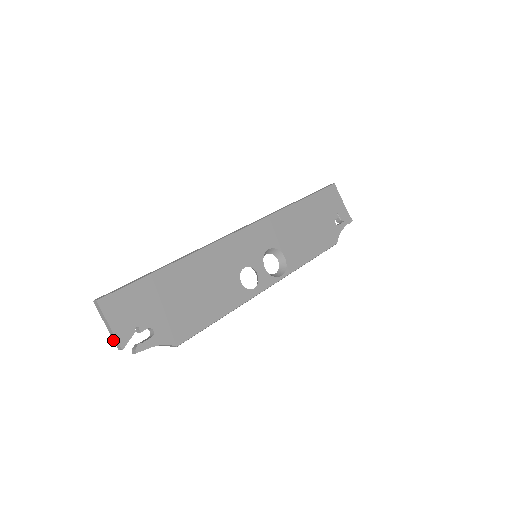
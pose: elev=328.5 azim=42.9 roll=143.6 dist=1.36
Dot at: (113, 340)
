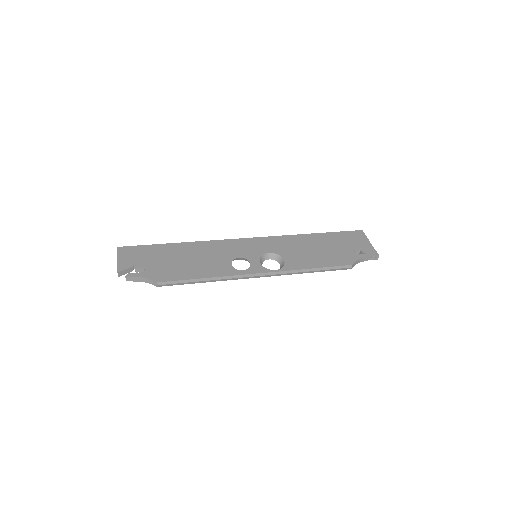
Dot at: occluded
